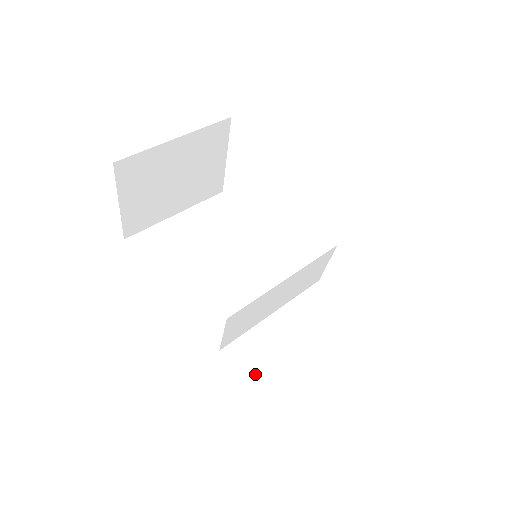
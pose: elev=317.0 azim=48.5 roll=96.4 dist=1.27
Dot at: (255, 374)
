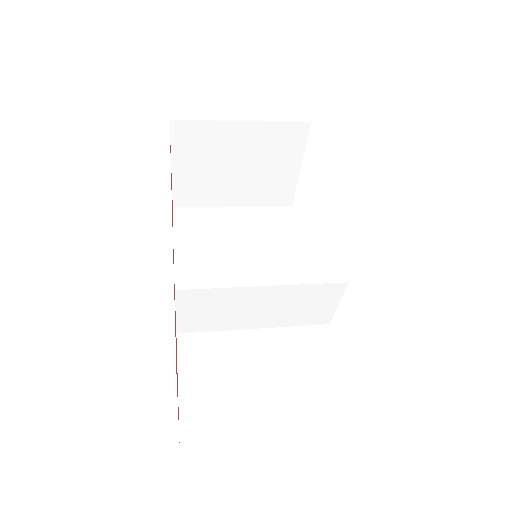
Dot at: (193, 373)
